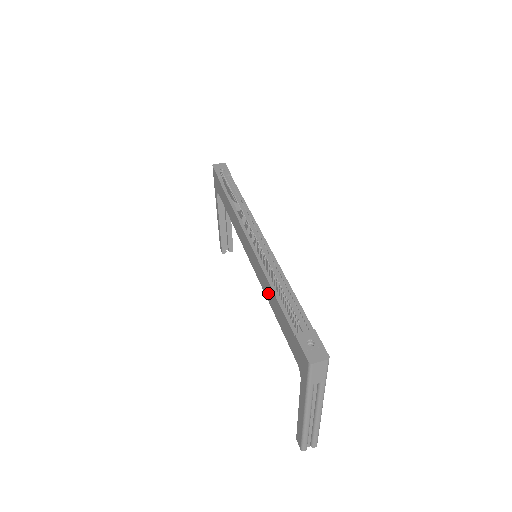
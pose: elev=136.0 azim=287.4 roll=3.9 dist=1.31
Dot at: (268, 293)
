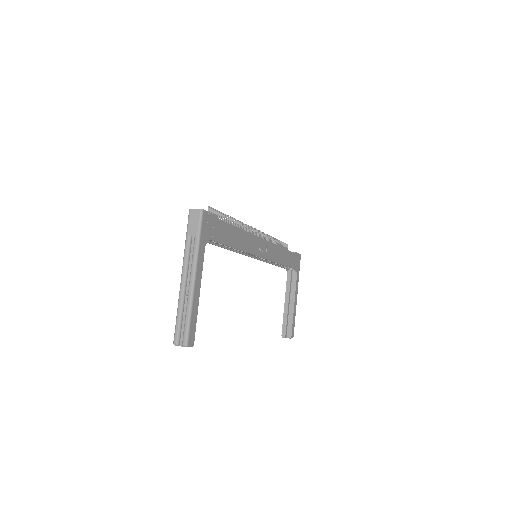
Dot at: occluded
